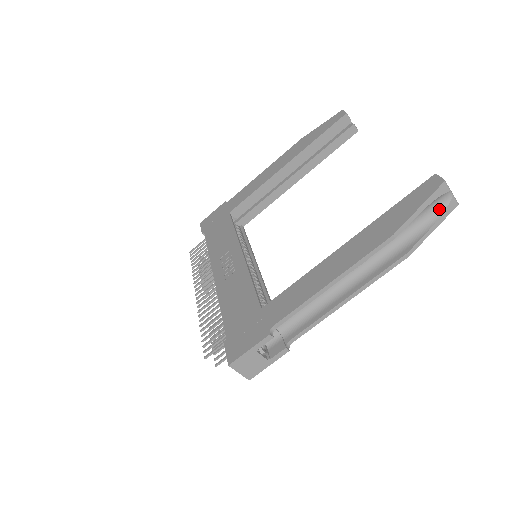
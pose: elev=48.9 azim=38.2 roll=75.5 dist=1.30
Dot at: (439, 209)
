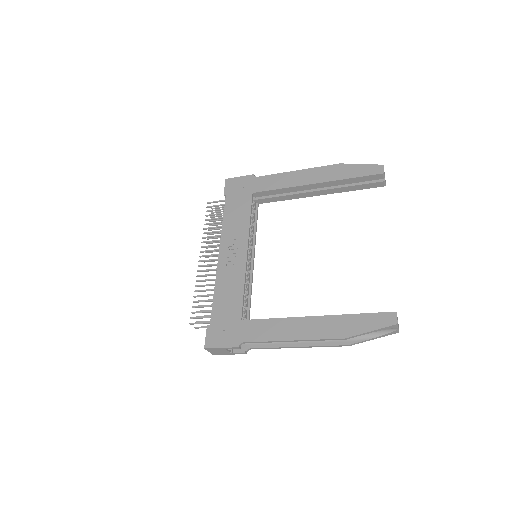
Dot at: (385, 331)
